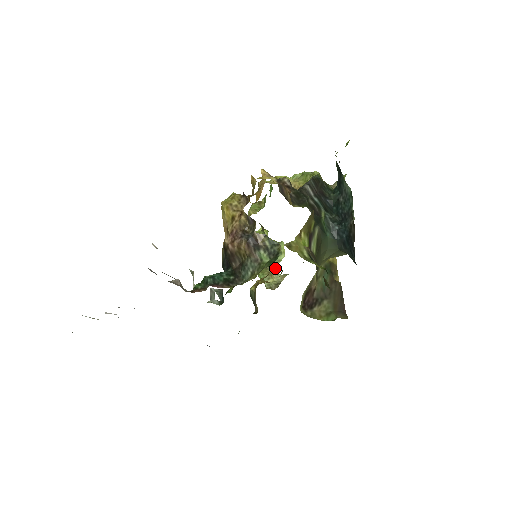
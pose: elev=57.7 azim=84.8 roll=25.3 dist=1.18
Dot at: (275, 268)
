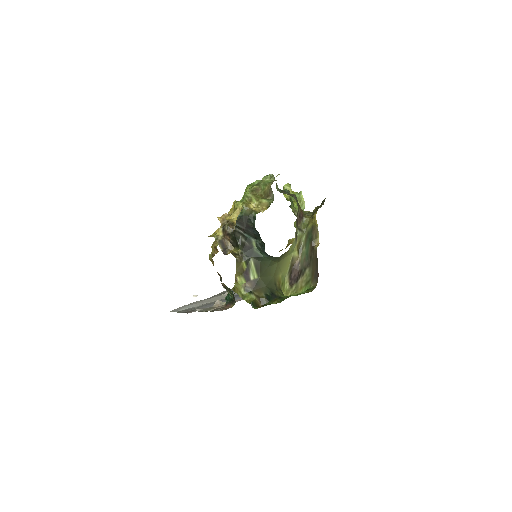
Dot at: occluded
